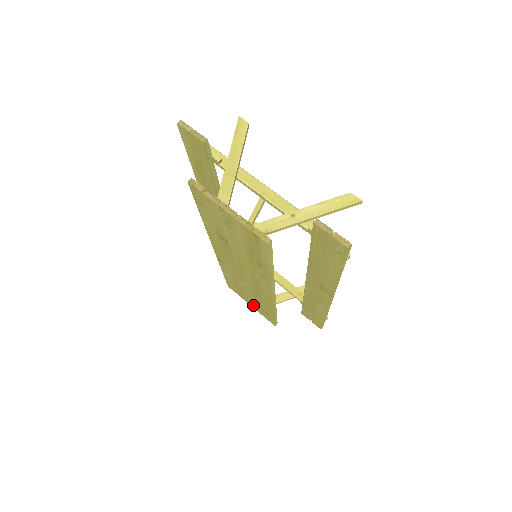
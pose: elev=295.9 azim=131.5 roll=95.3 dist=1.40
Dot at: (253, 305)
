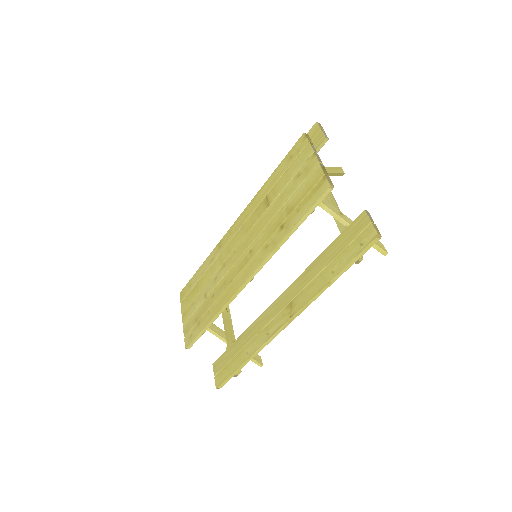
Dot at: (188, 316)
